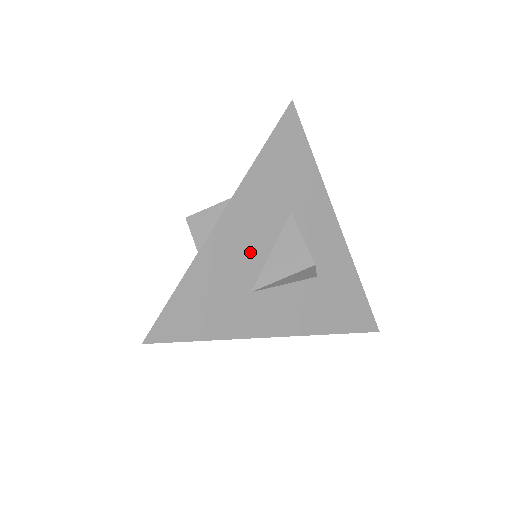
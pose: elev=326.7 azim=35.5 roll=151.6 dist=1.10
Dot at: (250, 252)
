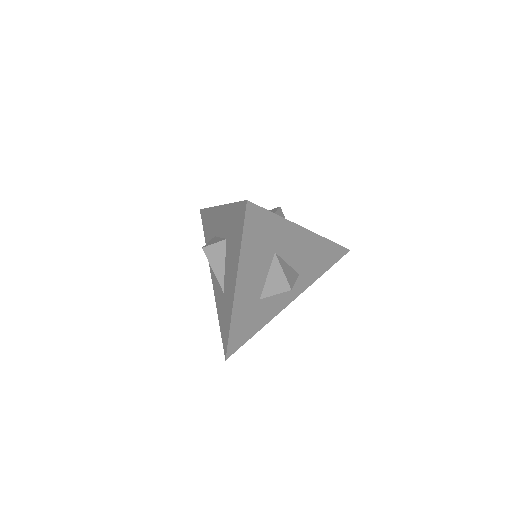
Dot at: occluded
